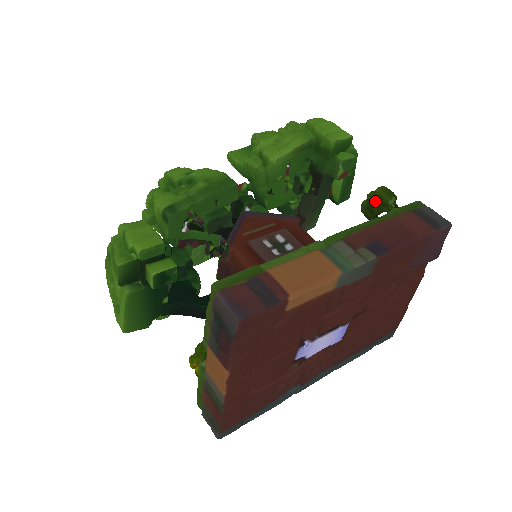
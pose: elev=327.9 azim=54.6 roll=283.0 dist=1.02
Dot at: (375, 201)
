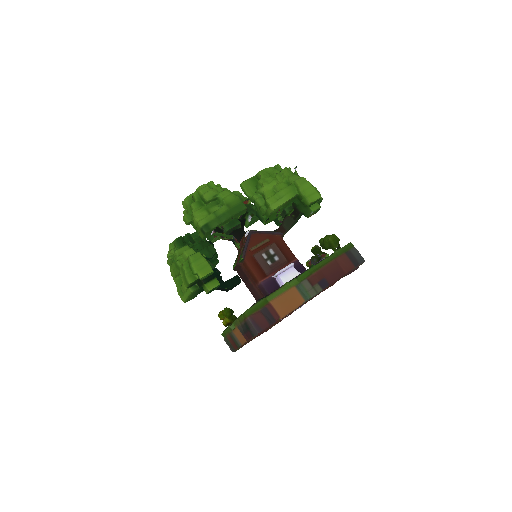
Dot at: (327, 244)
